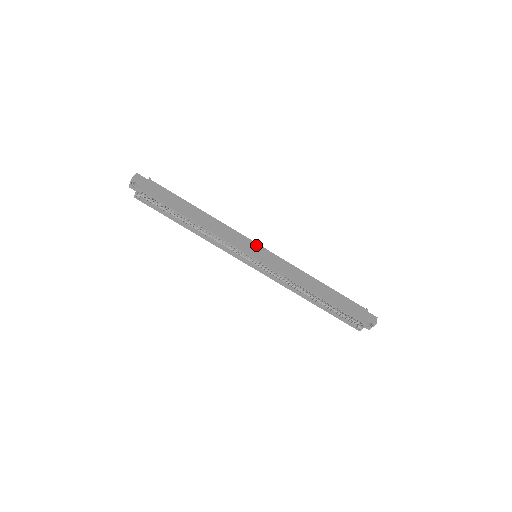
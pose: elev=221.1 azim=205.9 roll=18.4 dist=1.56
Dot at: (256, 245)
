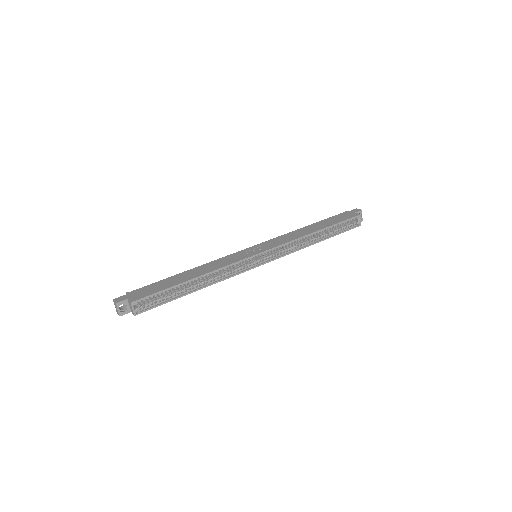
Dot at: (247, 250)
